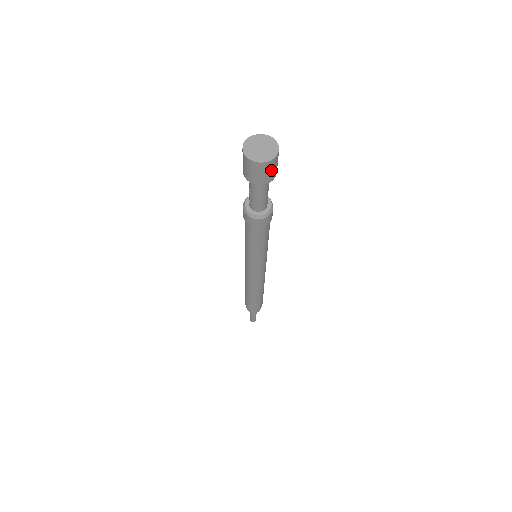
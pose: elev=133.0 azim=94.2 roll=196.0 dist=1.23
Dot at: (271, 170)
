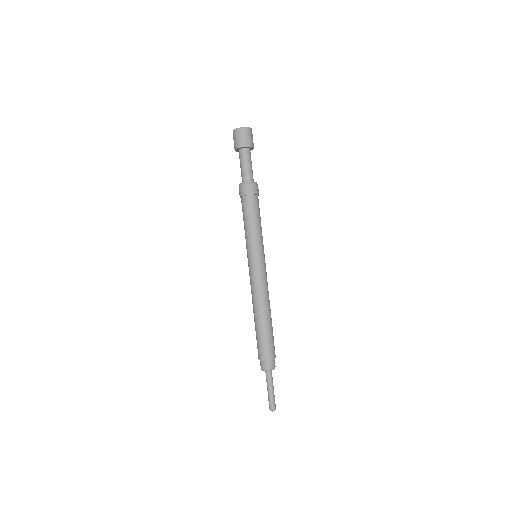
Dot at: (242, 137)
